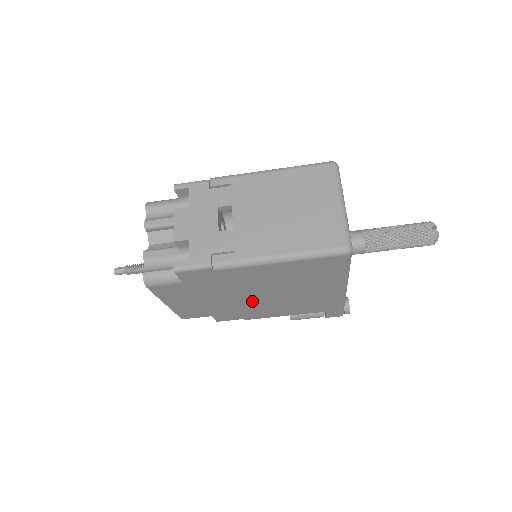
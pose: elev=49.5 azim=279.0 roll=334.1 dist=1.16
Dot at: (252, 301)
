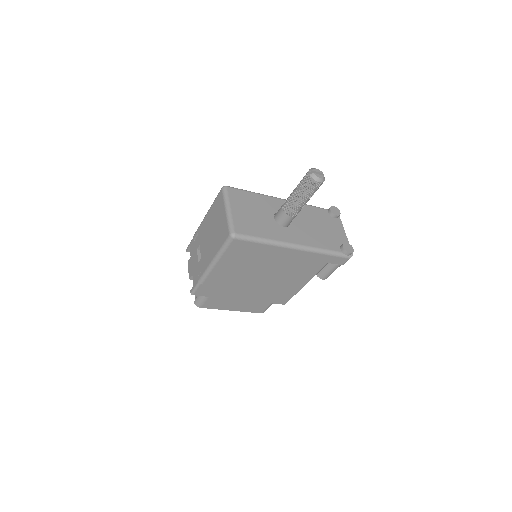
Dot at: (264, 285)
